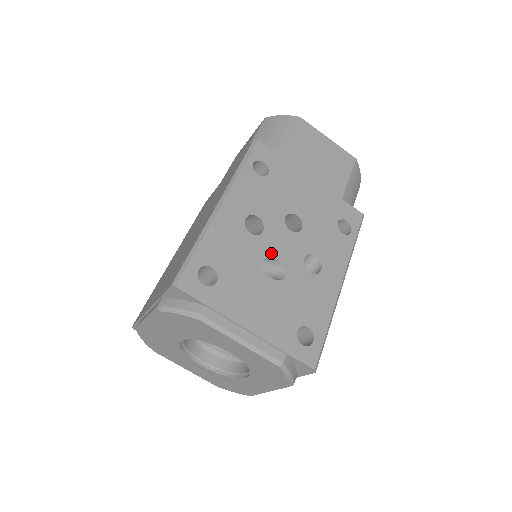
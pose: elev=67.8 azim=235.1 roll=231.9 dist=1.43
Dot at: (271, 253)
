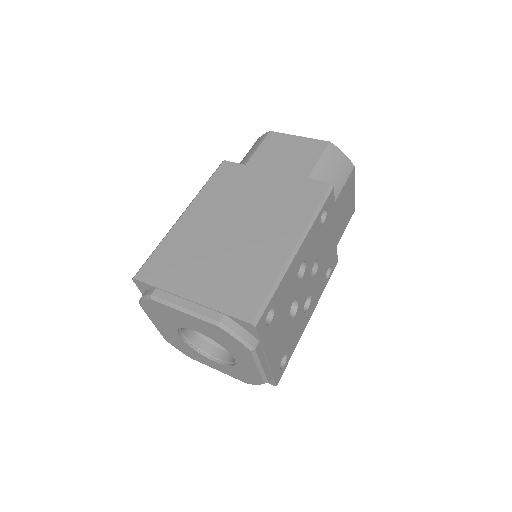
Dot at: (298, 295)
